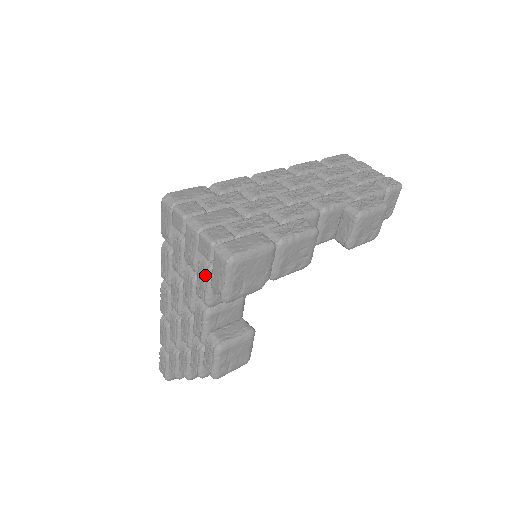
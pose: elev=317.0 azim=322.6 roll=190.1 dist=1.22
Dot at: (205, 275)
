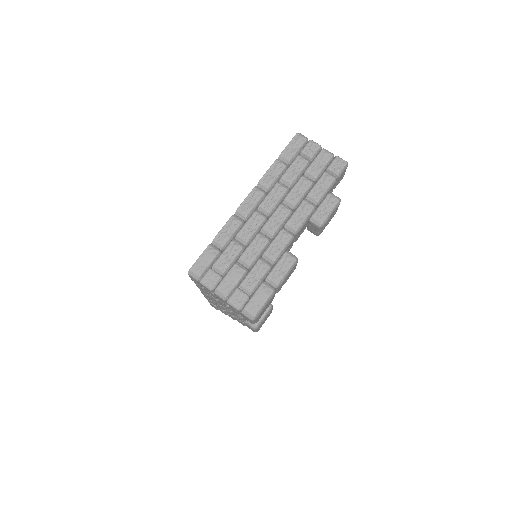
Dot at: (237, 312)
